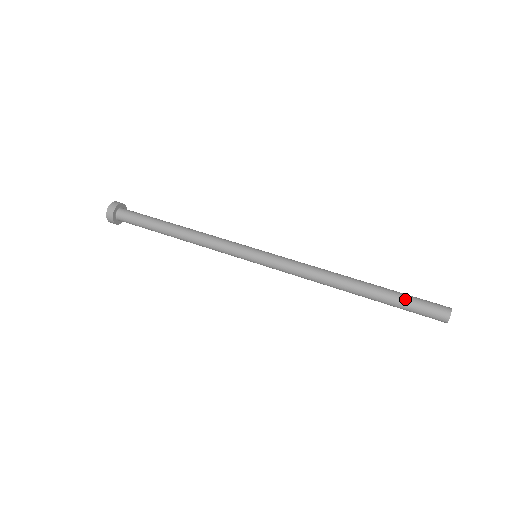
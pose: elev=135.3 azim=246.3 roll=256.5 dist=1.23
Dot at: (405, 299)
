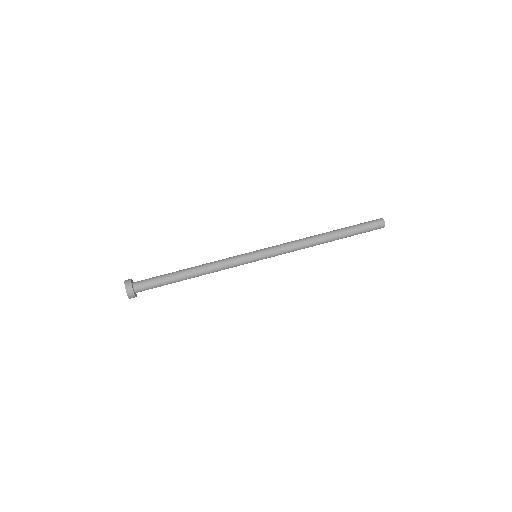
Dot at: (359, 233)
